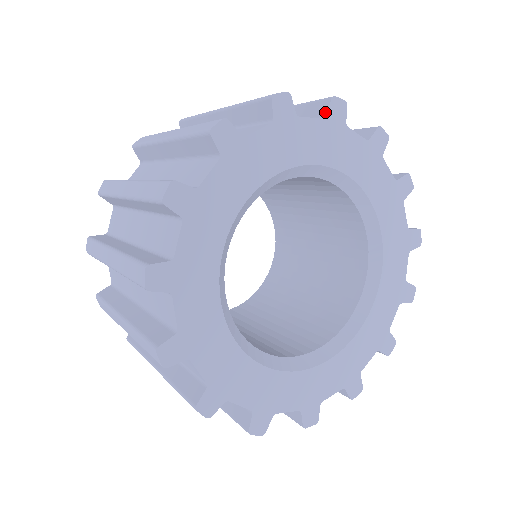
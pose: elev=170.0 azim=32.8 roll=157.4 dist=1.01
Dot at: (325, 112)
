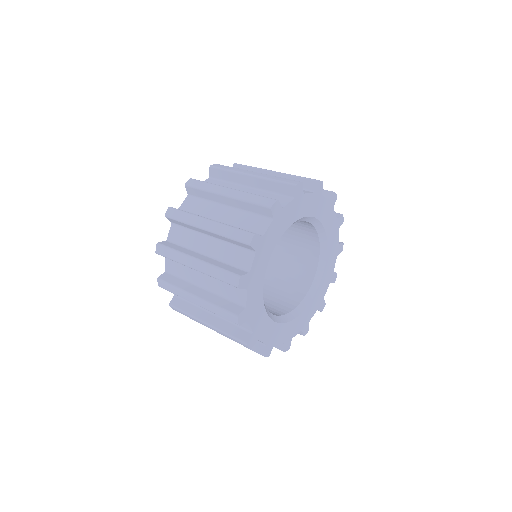
Dot at: (329, 197)
